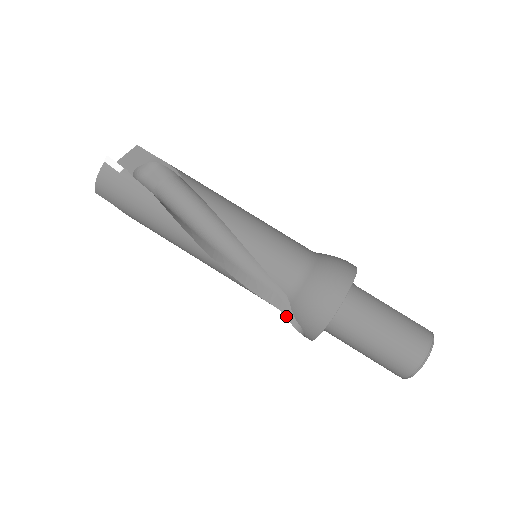
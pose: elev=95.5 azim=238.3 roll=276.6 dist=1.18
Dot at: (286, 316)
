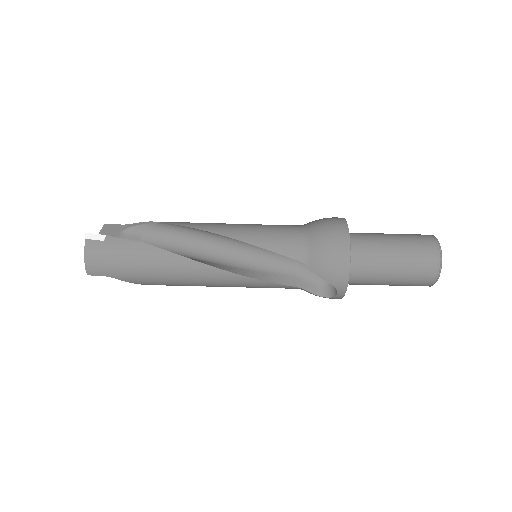
Dot at: (310, 291)
